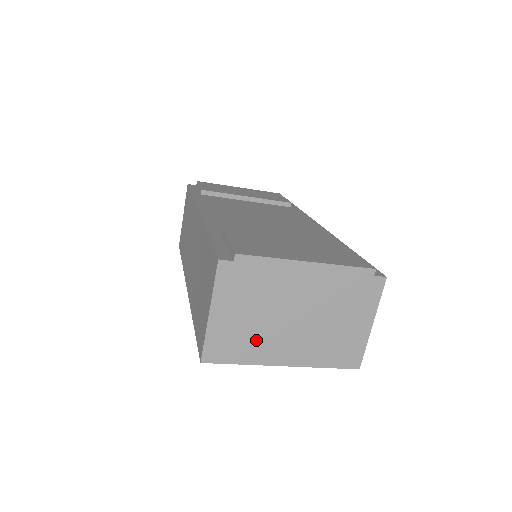
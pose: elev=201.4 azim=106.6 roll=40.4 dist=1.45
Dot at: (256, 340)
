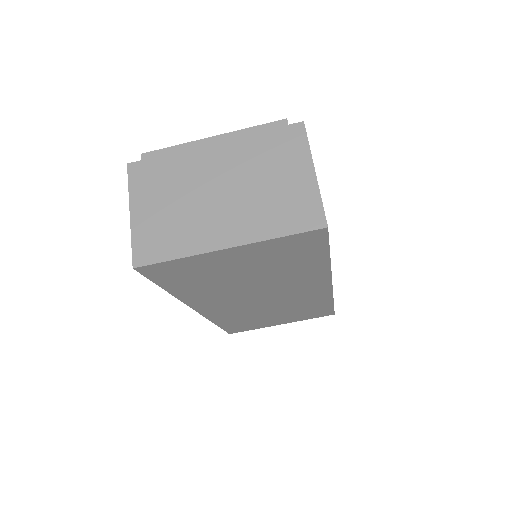
Dot at: (185, 227)
